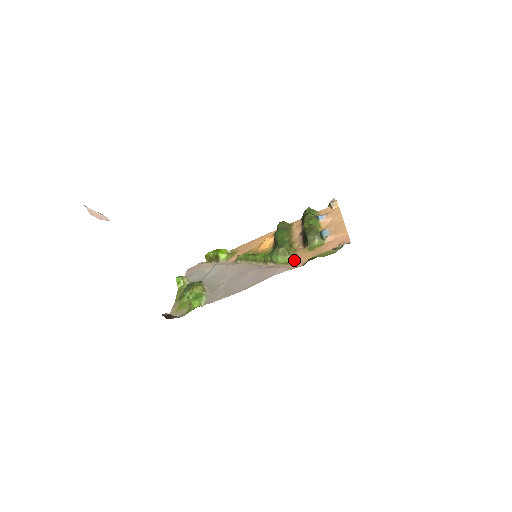
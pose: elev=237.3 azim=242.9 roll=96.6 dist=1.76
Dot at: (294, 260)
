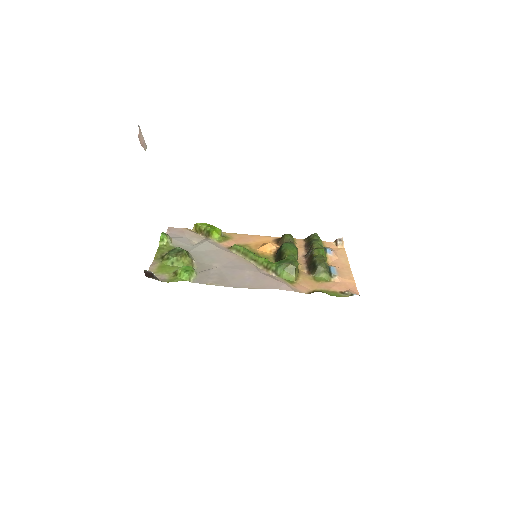
Dot at: (298, 282)
